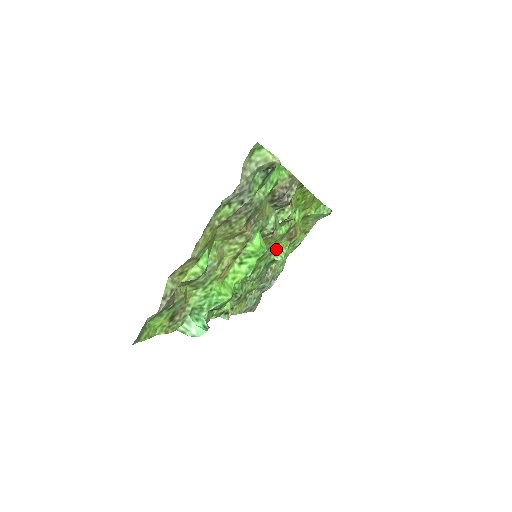
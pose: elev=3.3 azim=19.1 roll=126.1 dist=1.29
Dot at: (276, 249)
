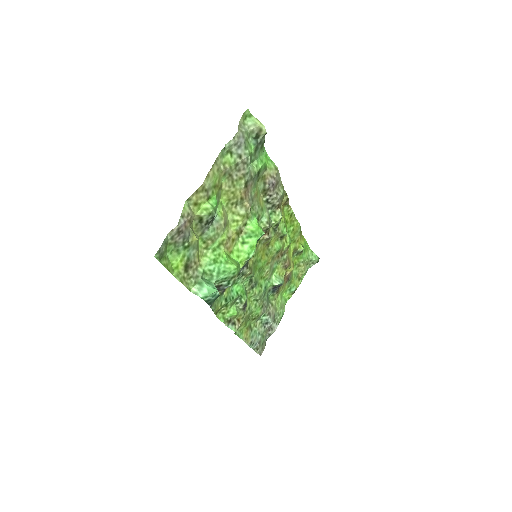
Dot at: (274, 275)
